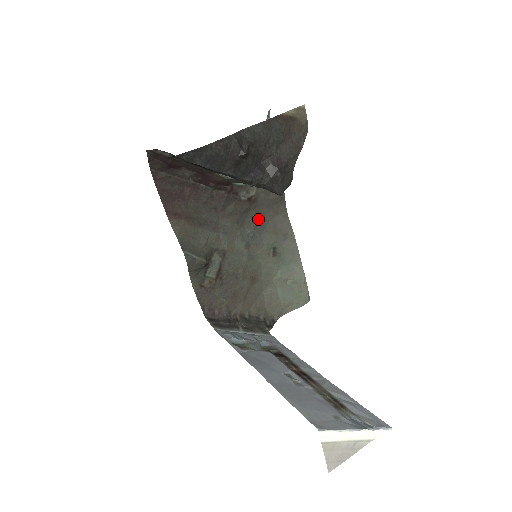
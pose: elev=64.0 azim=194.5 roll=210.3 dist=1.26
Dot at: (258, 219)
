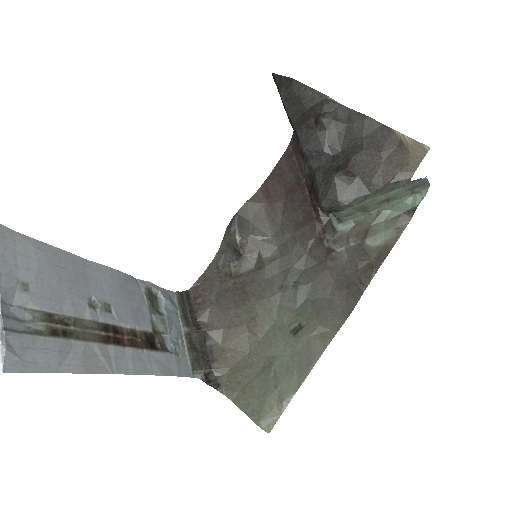
Dot at: (319, 282)
